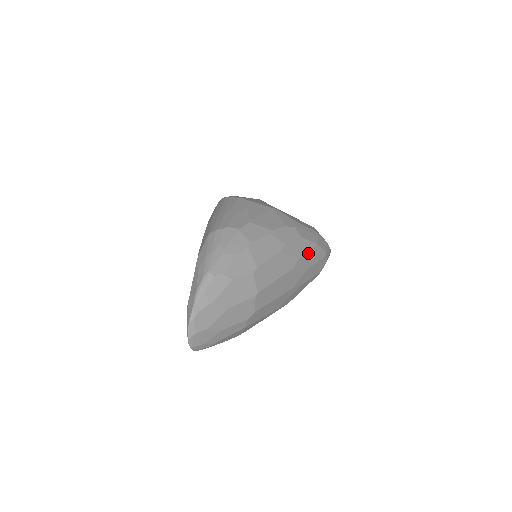
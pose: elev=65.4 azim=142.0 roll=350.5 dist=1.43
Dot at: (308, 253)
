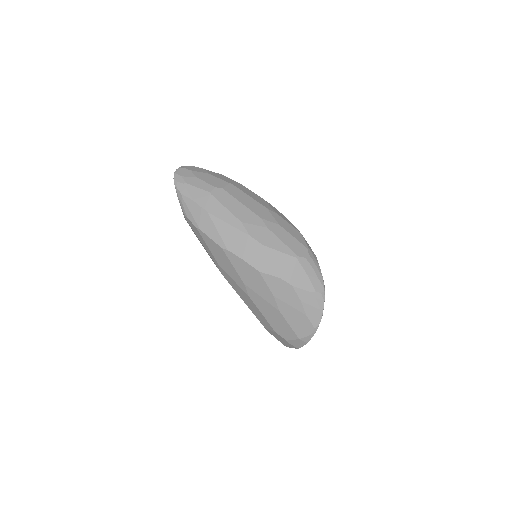
Dot at: (287, 223)
